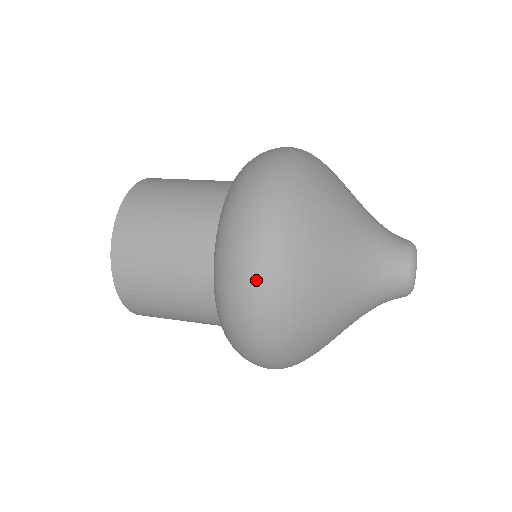
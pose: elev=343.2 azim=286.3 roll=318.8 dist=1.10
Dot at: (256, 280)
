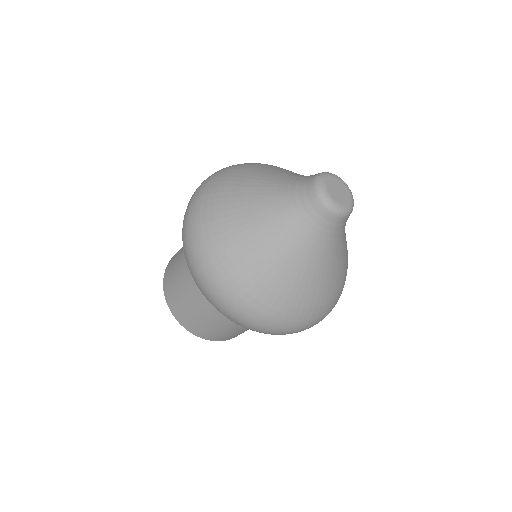
Dot at: occluded
